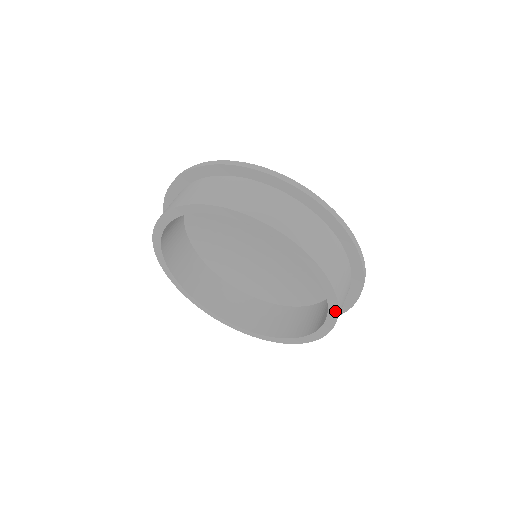
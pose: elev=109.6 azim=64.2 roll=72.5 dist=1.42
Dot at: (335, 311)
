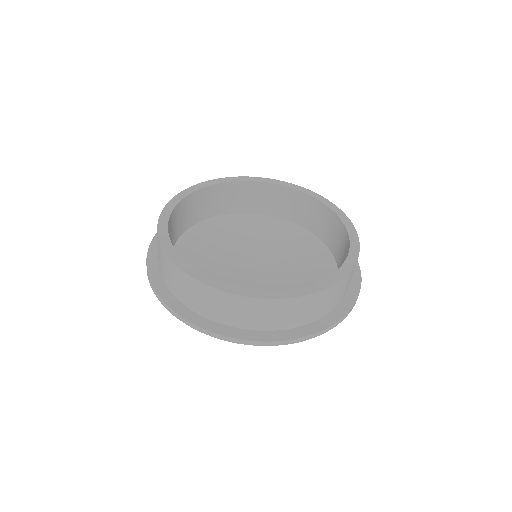
Dot at: (336, 208)
